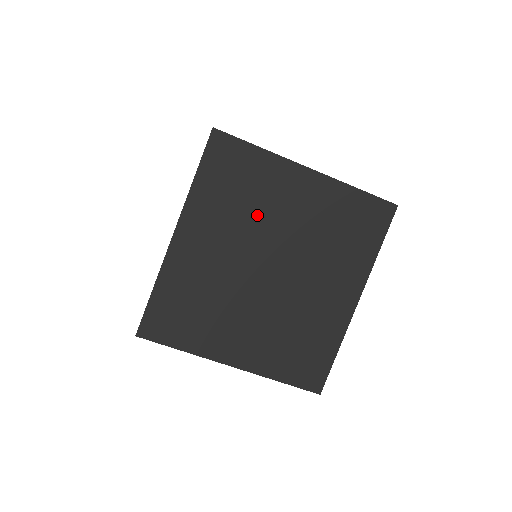
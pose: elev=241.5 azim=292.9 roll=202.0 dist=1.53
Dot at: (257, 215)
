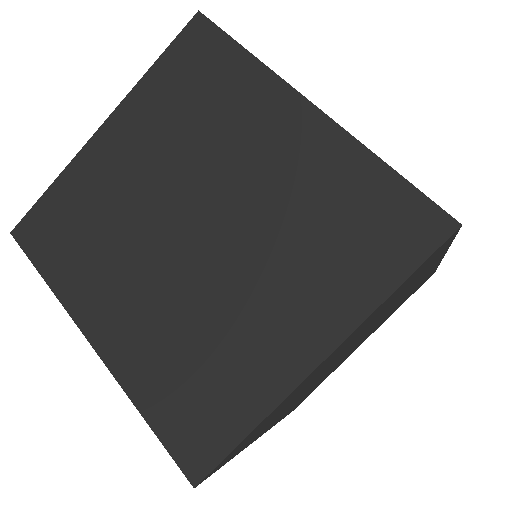
Dot at: occluded
